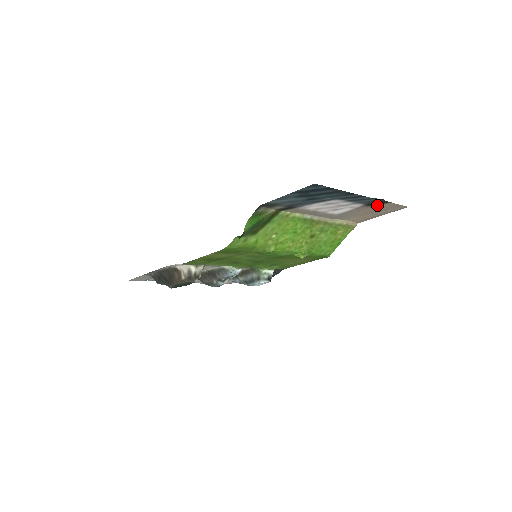
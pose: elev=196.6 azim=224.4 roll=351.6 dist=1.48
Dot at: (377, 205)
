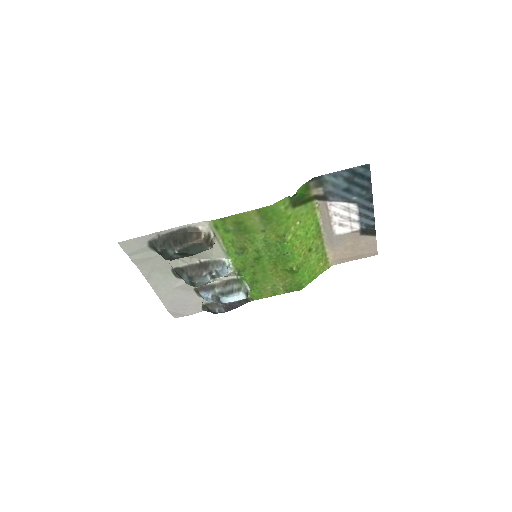
Dot at: (366, 236)
